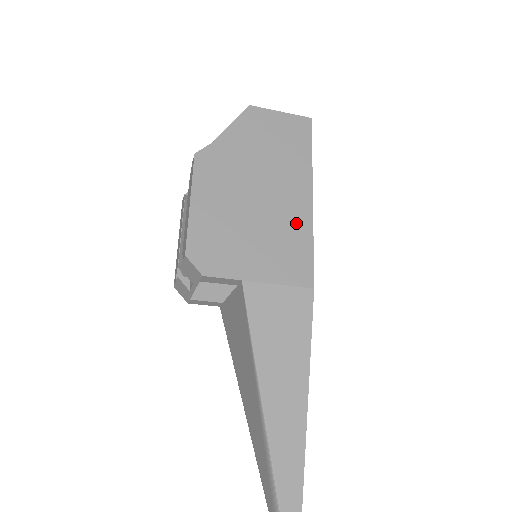
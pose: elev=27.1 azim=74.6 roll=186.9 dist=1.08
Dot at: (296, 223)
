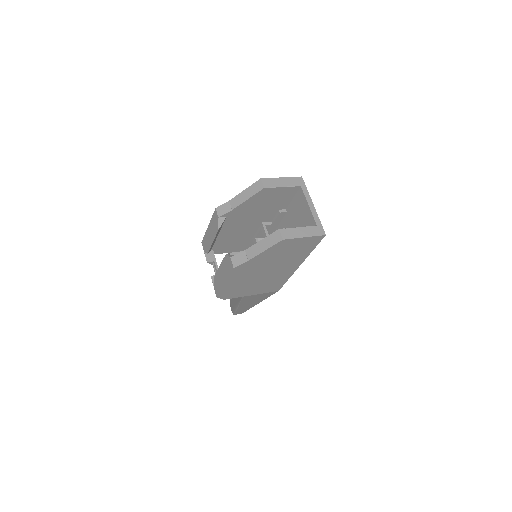
Dot at: (283, 276)
